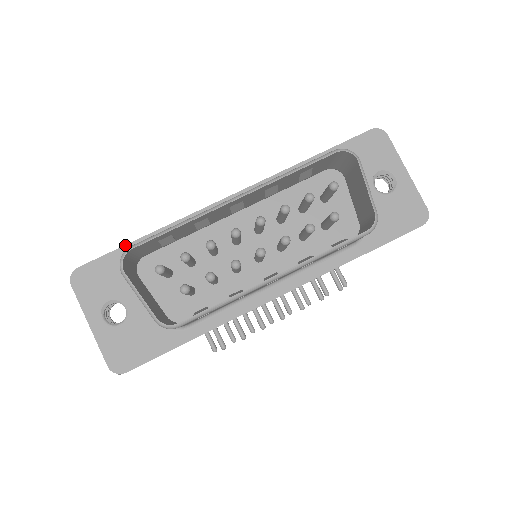
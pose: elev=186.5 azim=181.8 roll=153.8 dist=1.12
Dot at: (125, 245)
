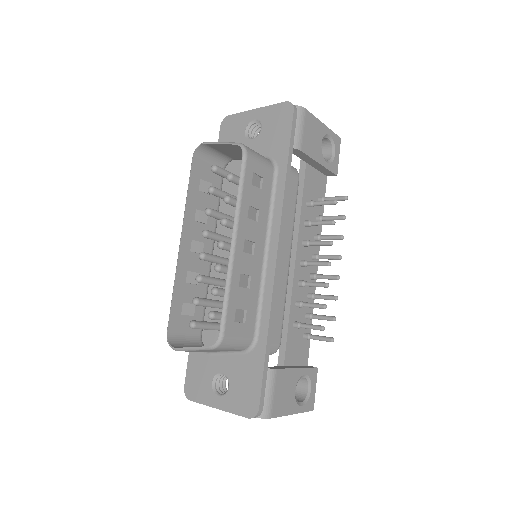
Dot at: occluded
